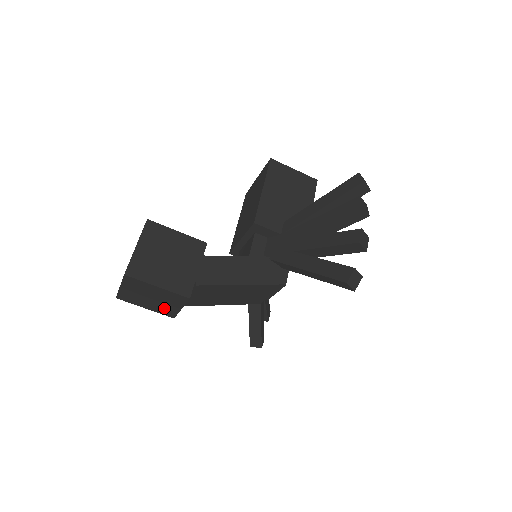
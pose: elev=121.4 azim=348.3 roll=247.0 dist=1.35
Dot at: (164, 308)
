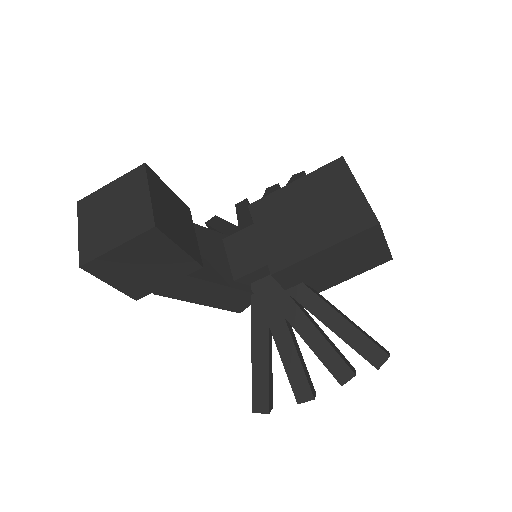
Dot at: occluded
